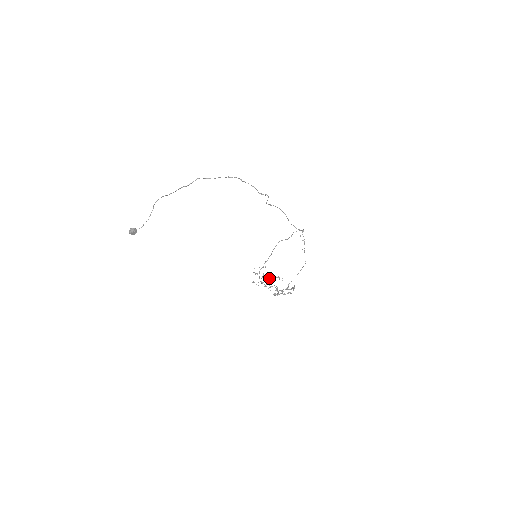
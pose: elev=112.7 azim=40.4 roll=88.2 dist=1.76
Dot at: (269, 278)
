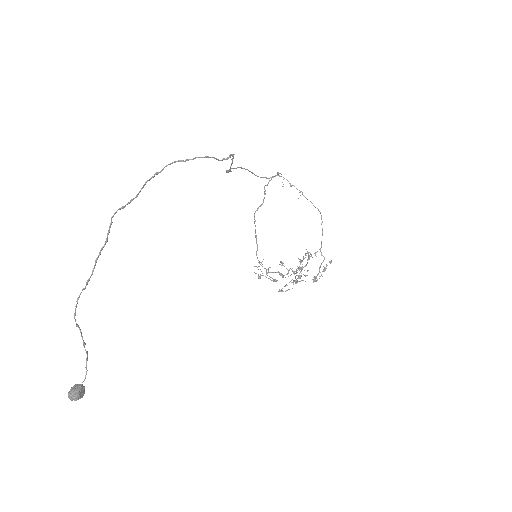
Dot at: occluded
